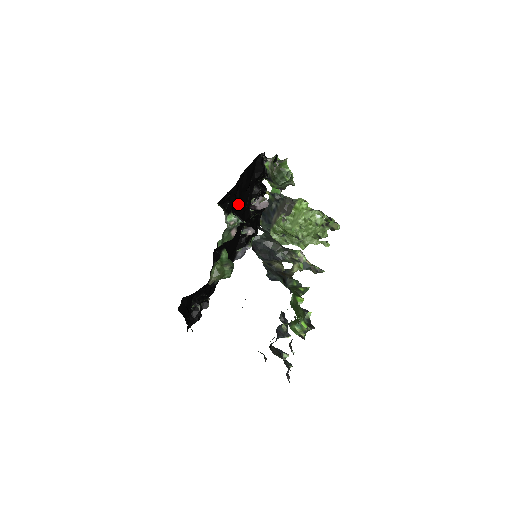
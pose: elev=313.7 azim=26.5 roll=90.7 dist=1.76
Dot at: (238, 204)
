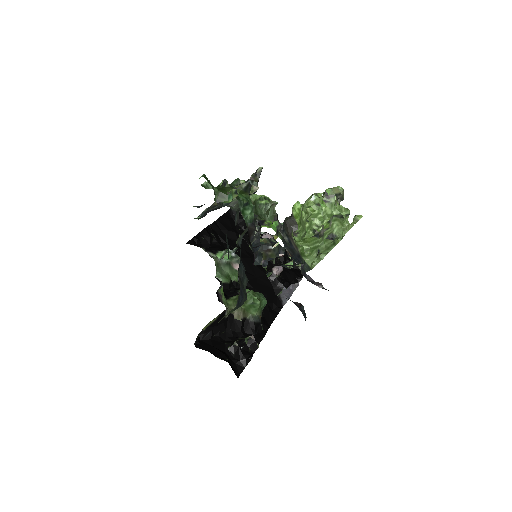
Dot at: occluded
